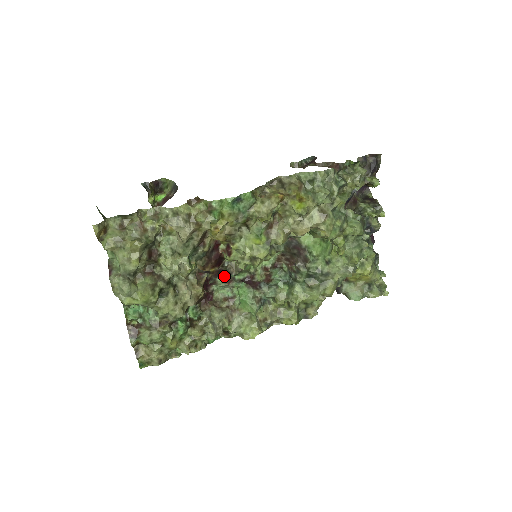
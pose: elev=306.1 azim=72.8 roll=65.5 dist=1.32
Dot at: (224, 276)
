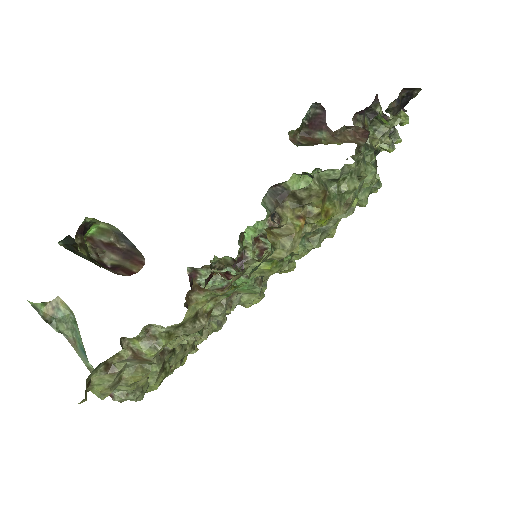
Dot at: (207, 266)
